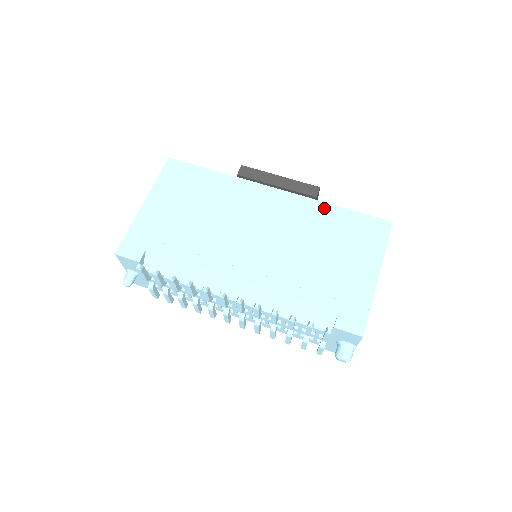
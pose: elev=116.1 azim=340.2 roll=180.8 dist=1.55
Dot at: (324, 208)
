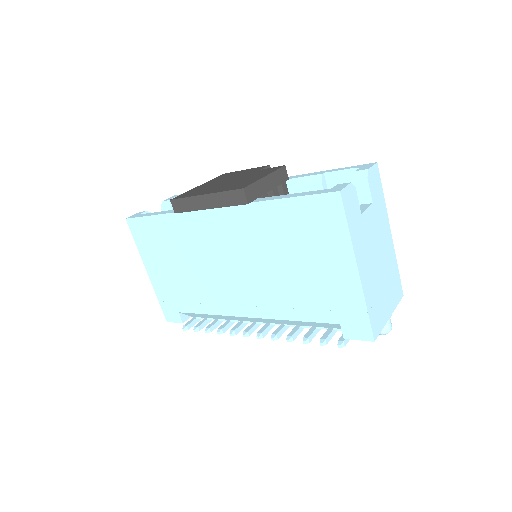
Dot at: (263, 210)
